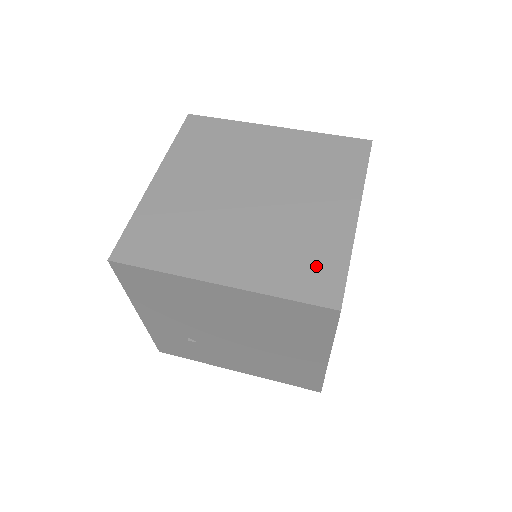
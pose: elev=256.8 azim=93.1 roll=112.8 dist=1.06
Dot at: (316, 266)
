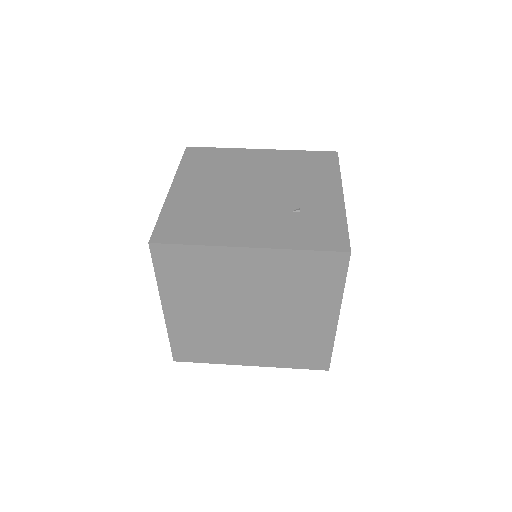
Dot at: (310, 353)
